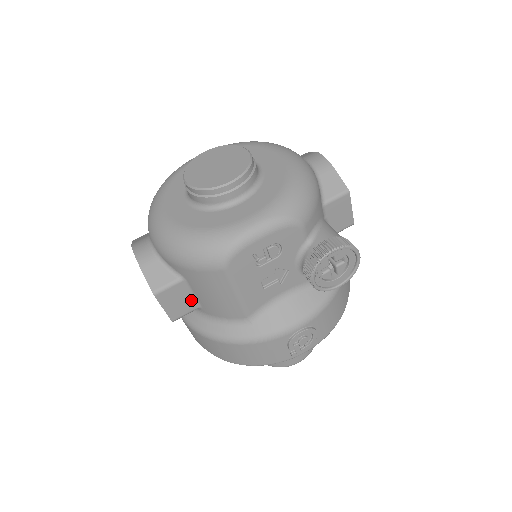
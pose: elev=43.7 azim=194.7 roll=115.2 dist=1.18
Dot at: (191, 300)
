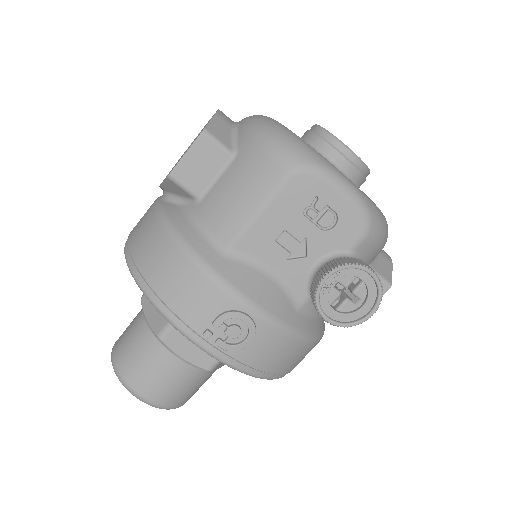
Dot at: (207, 182)
